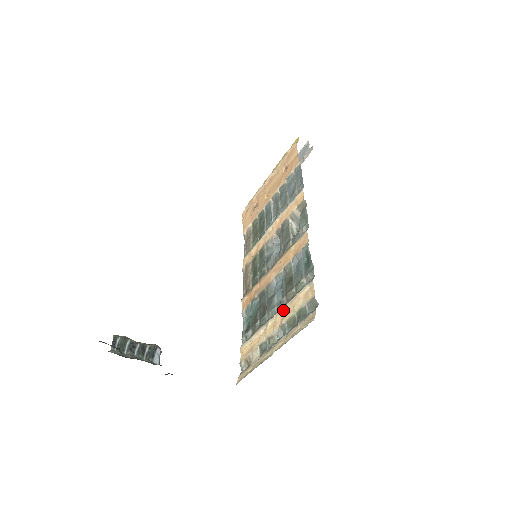
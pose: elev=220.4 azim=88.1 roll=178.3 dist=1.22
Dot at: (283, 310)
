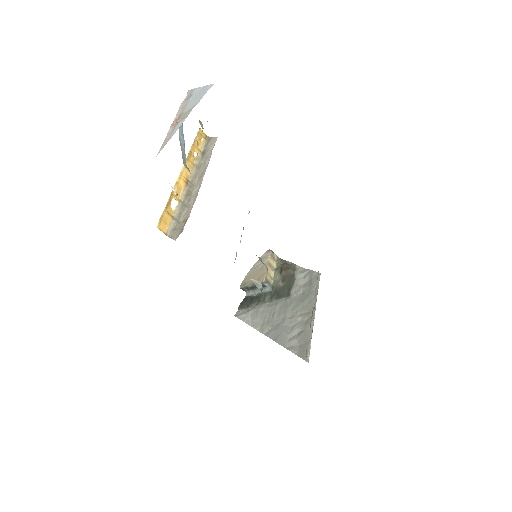
Dot at: occluded
